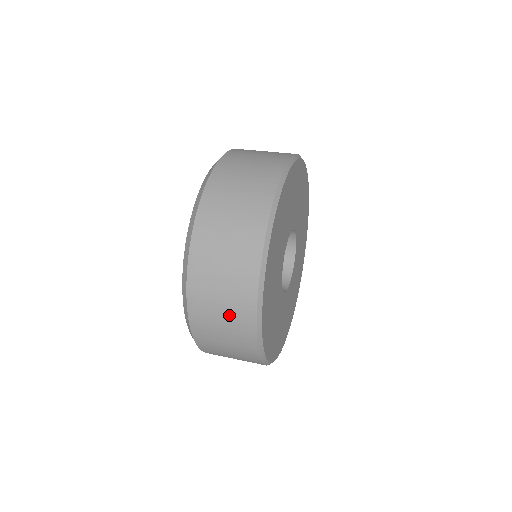
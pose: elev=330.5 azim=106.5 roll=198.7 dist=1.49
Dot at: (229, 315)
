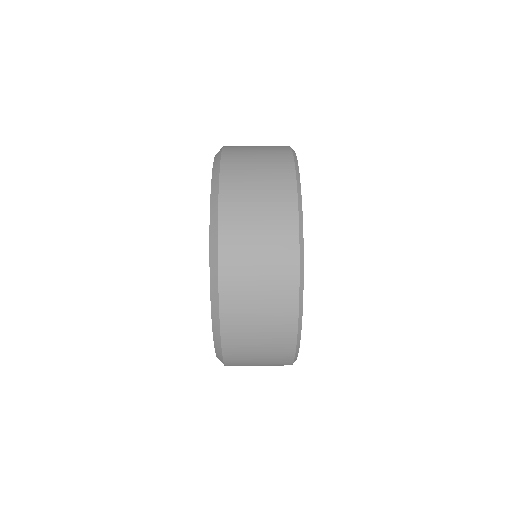
Dot at: (267, 213)
